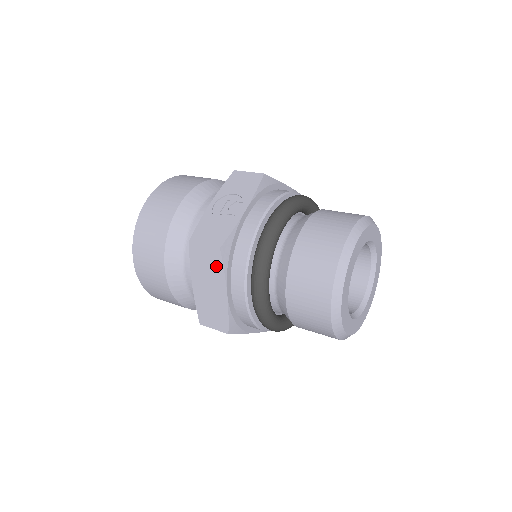
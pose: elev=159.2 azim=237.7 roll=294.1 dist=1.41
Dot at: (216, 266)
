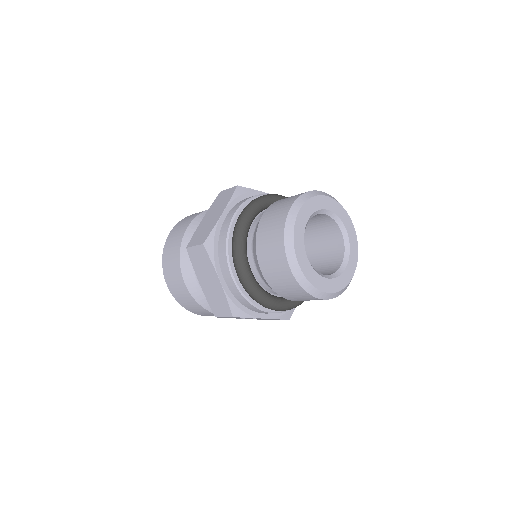
Dot at: (227, 198)
